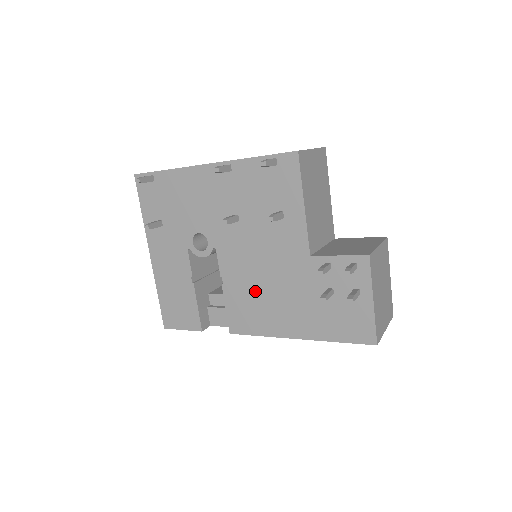
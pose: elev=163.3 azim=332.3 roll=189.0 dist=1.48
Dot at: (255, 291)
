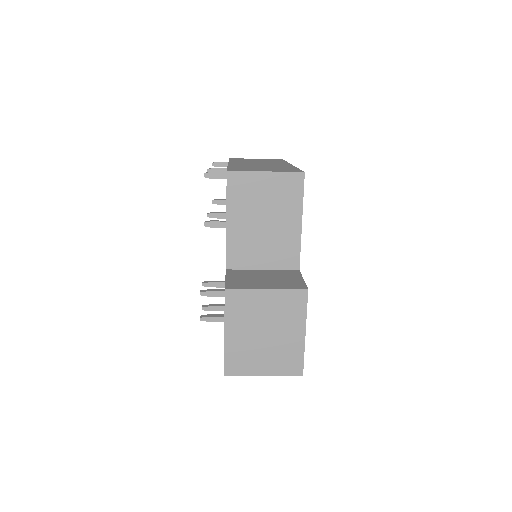
Dot at: occluded
